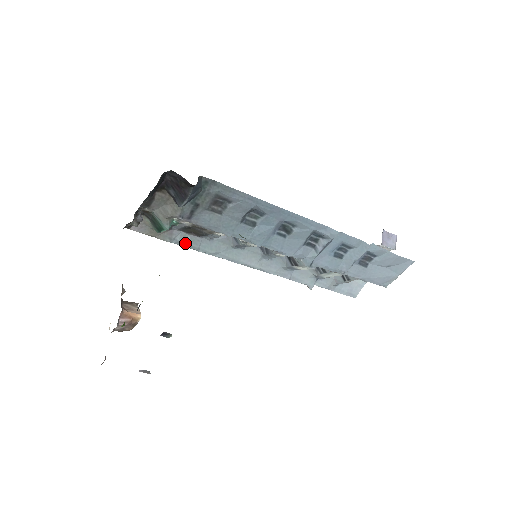
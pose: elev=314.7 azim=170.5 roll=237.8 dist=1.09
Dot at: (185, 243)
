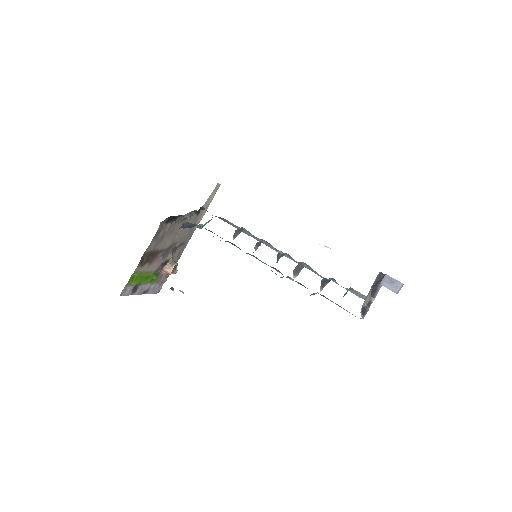
Dot at: (233, 226)
